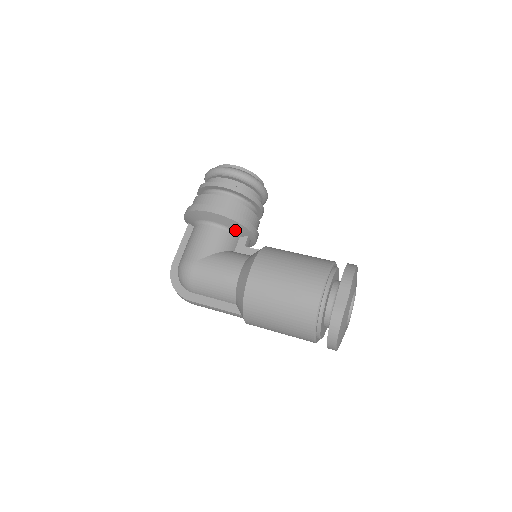
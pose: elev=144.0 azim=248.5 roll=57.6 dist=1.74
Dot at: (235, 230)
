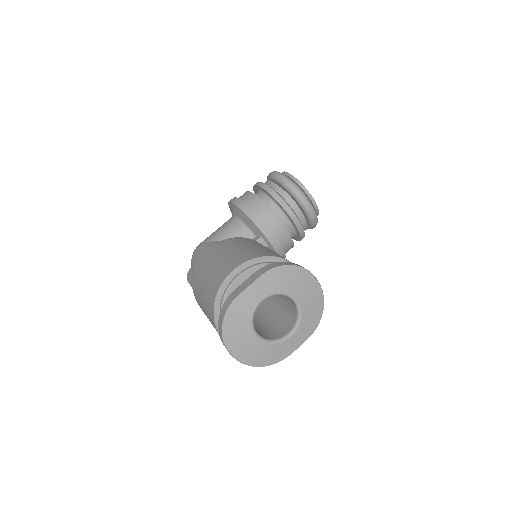
Dot at: (249, 226)
